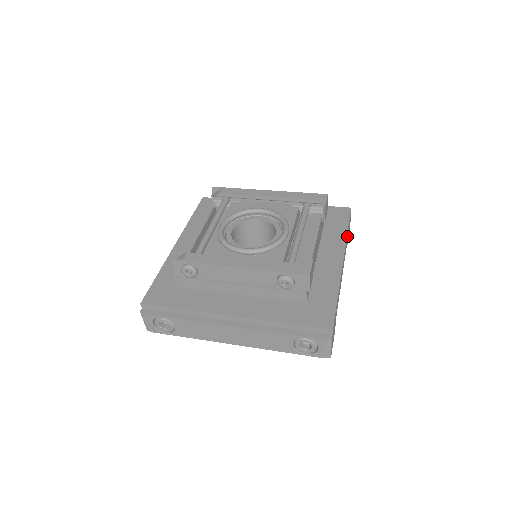
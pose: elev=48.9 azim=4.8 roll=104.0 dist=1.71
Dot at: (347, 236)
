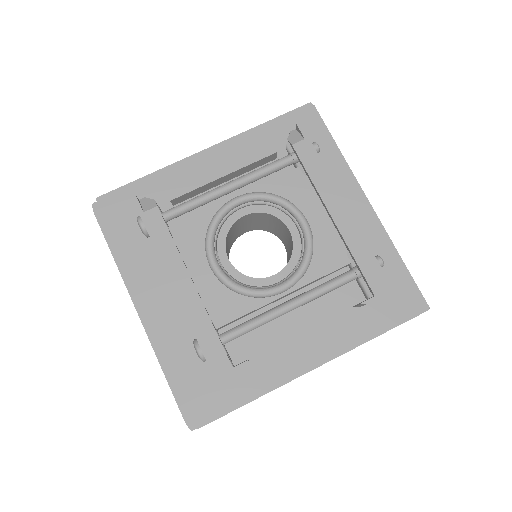
Dot at: occluded
